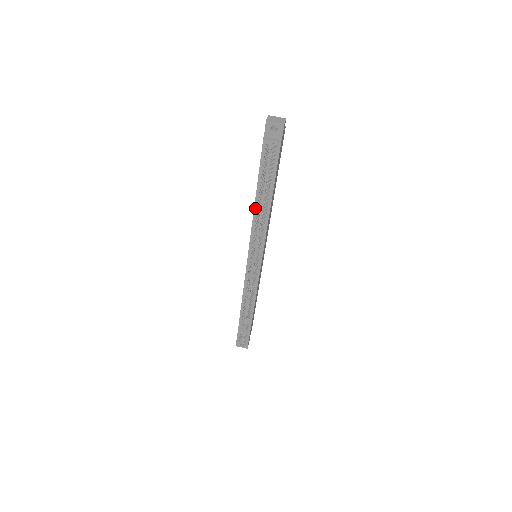
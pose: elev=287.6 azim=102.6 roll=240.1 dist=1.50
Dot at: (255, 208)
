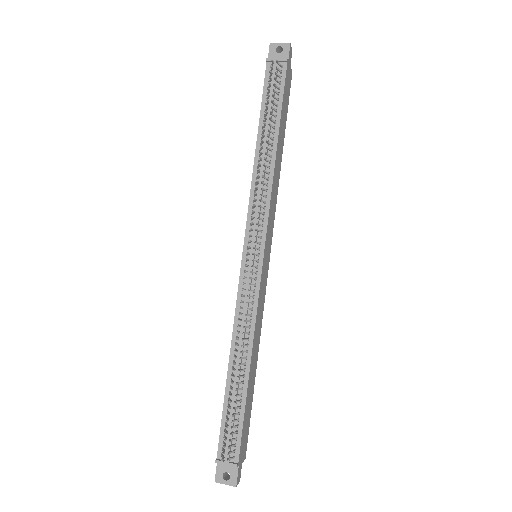
Dot at: (256, 158)
